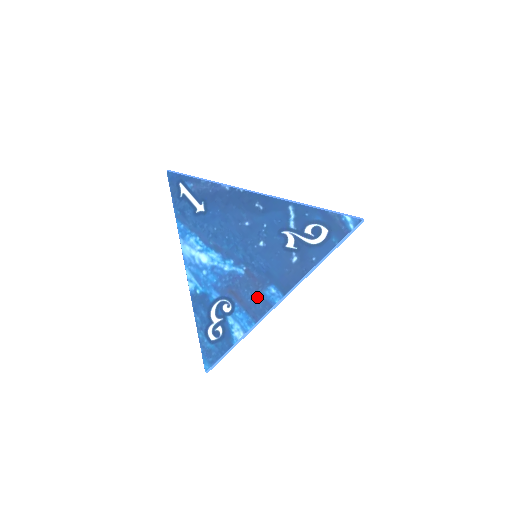
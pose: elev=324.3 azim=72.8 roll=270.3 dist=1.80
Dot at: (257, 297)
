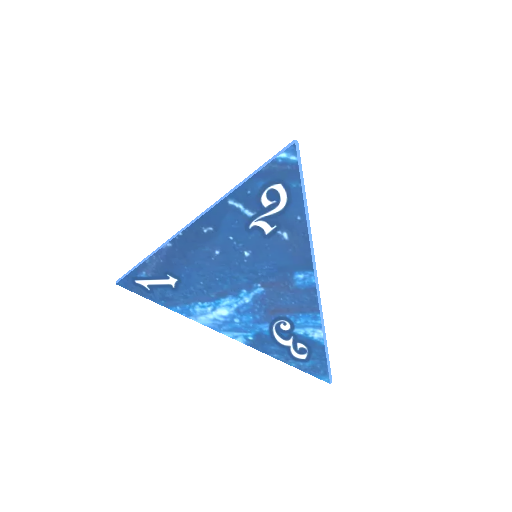
Dot at: (295, 294)
